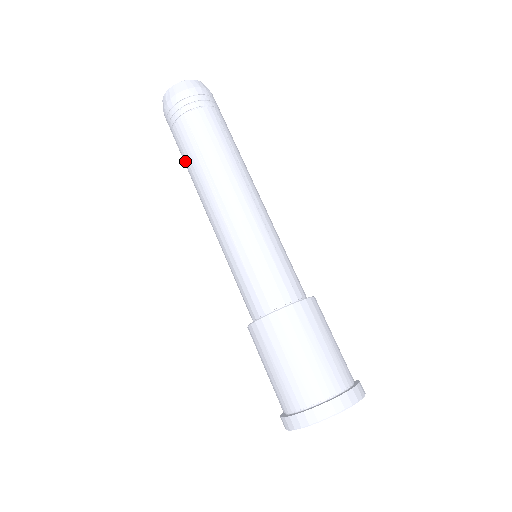
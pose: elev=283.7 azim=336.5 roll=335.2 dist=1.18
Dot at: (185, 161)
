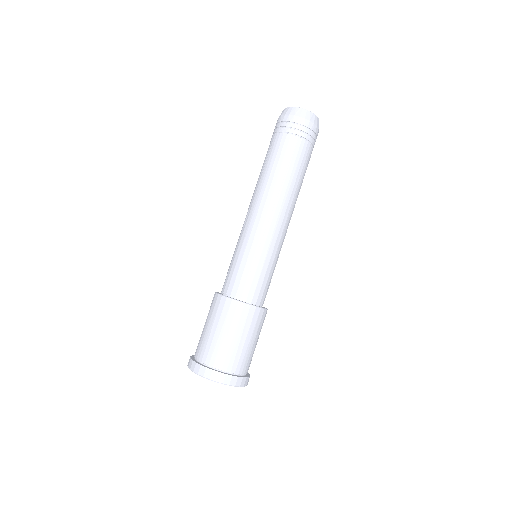
Dot at: (271, 161)
